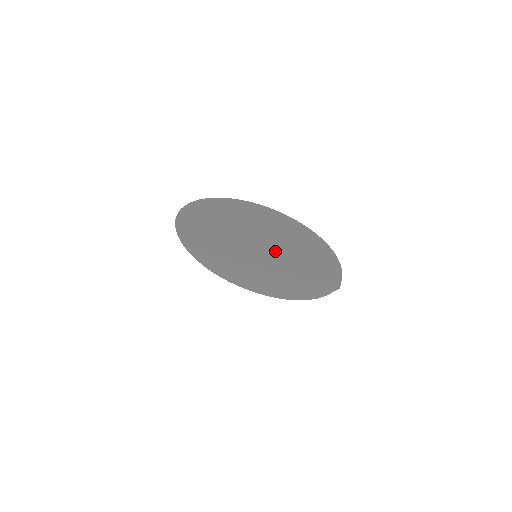
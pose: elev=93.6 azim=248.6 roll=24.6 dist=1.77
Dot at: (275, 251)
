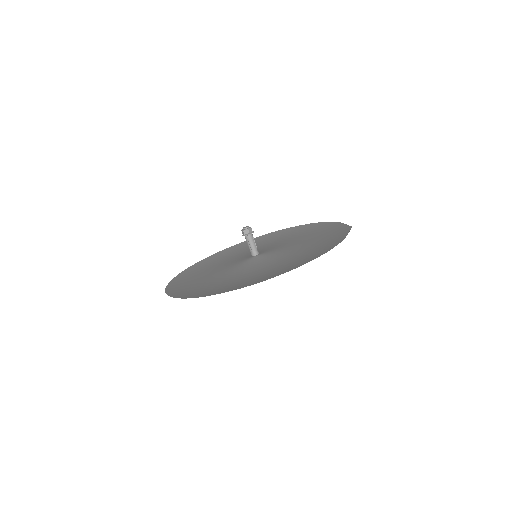
Dot at: occluded
